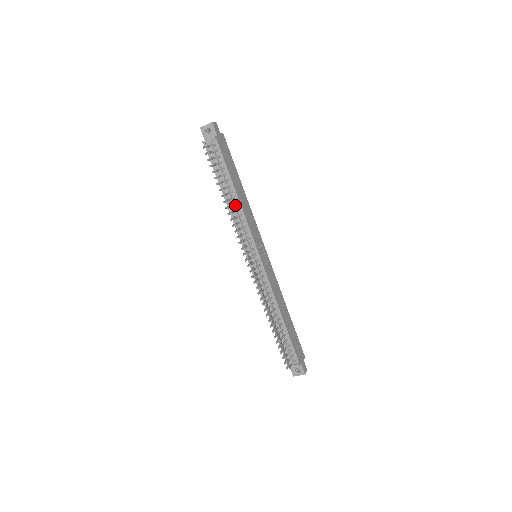
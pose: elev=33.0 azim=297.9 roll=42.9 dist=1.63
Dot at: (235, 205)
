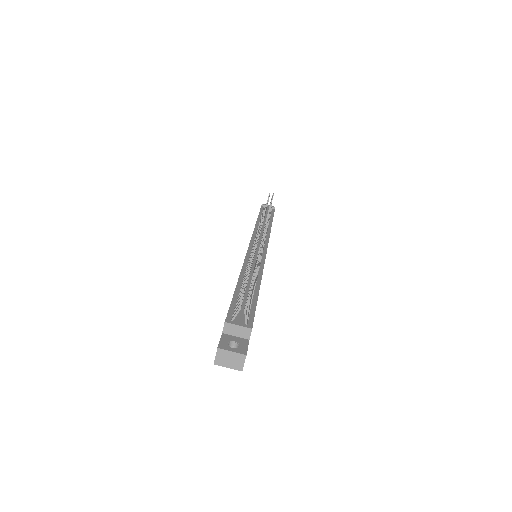
Dot at: occluded
